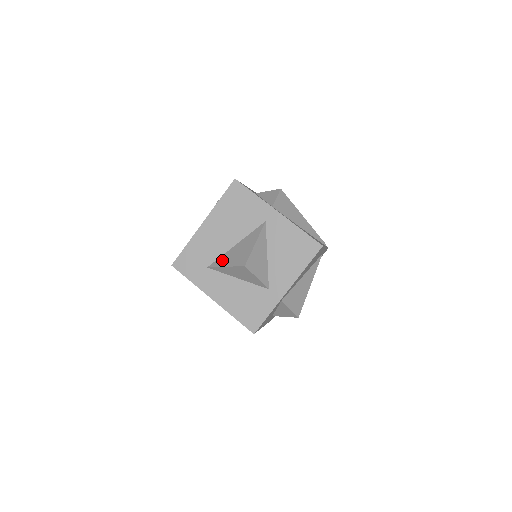
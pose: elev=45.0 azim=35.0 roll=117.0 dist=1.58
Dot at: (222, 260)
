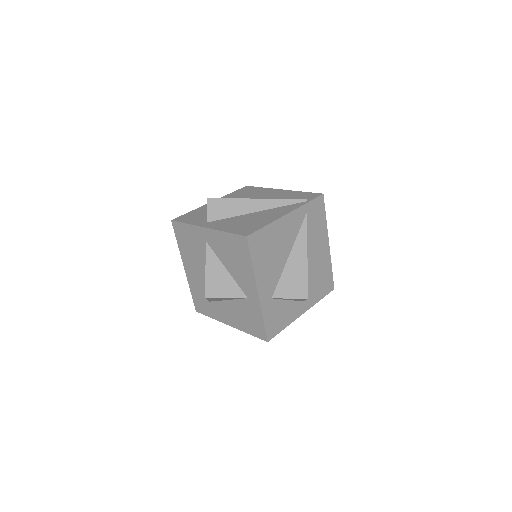
Dot at: occluded
